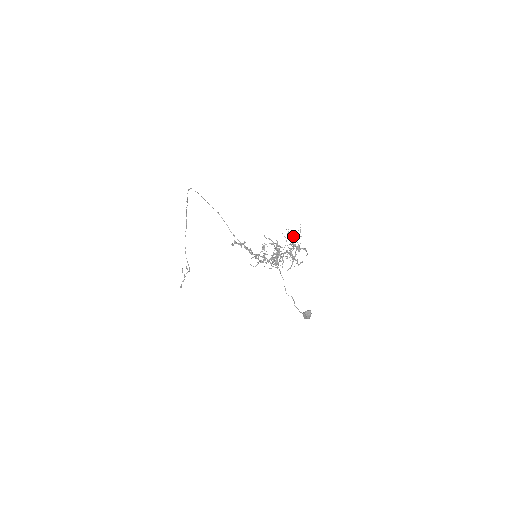
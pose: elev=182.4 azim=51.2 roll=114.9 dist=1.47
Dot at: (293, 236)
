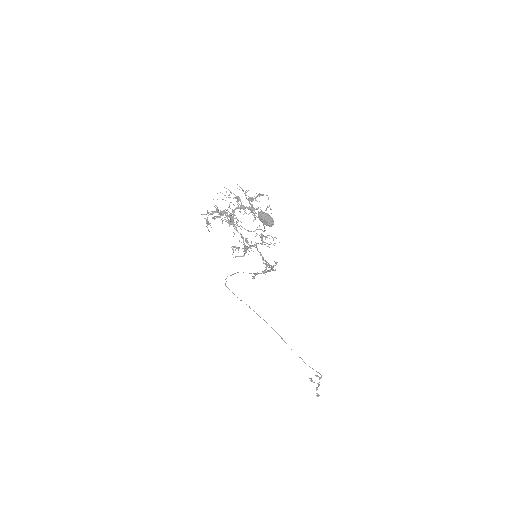
Dot at: occluded
